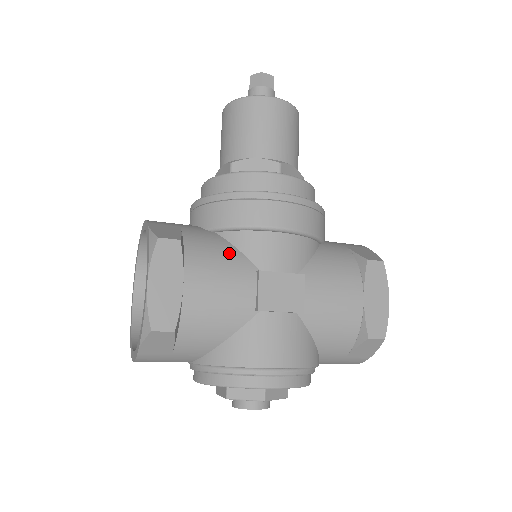
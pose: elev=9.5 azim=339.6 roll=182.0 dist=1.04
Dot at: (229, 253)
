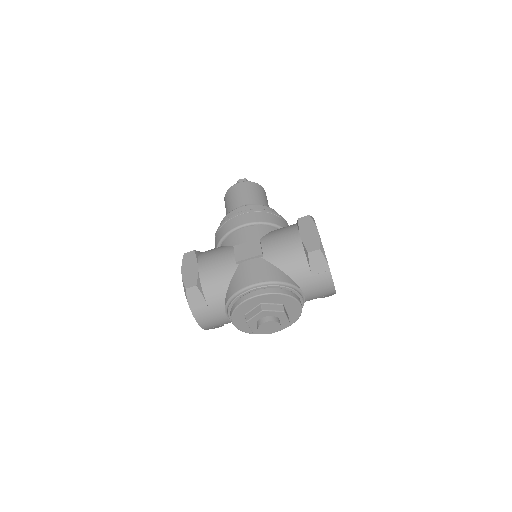
Dot at: (221, 248)
